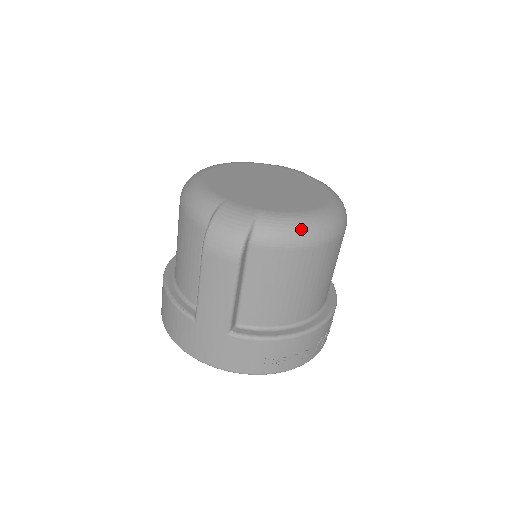
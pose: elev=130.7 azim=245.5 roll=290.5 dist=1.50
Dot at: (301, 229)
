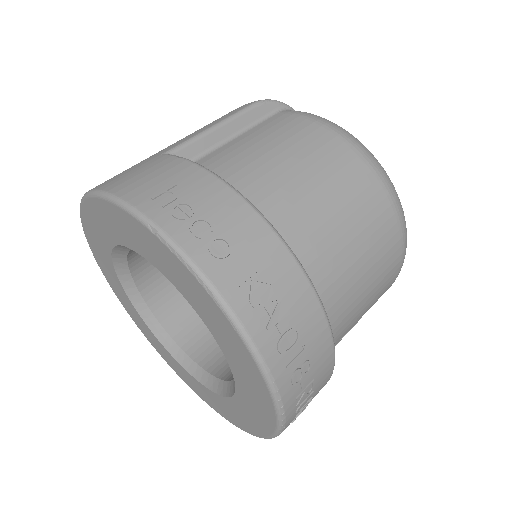
Dot at: (342, 128)
